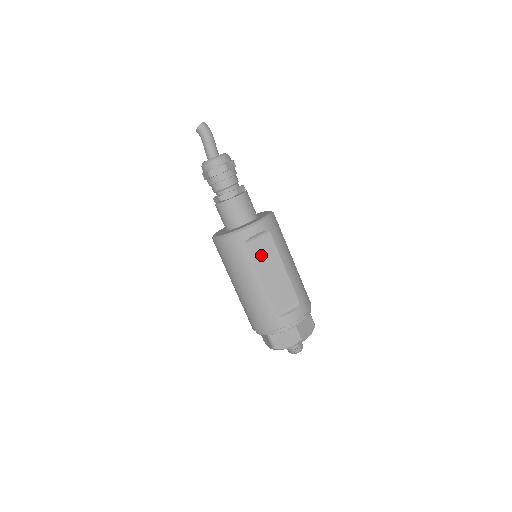
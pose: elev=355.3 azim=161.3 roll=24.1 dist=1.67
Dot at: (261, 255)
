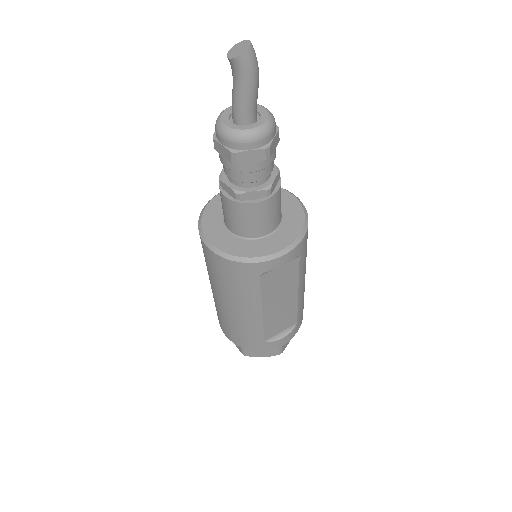
Dot at: (276, 285)
